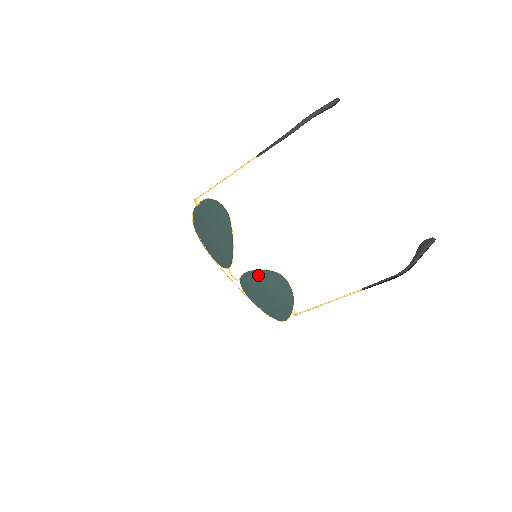
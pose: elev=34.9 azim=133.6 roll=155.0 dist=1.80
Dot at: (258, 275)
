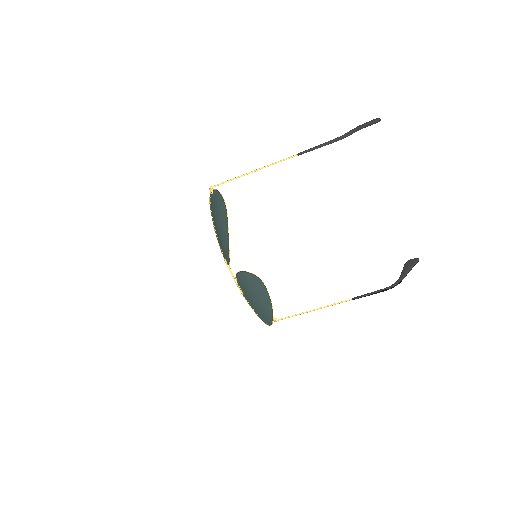
Dot at: (246, 277)
